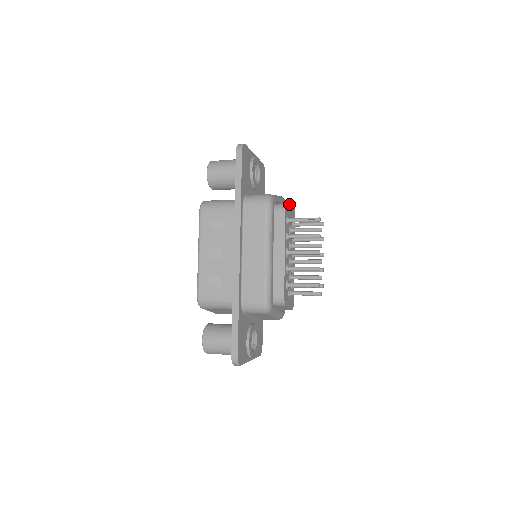
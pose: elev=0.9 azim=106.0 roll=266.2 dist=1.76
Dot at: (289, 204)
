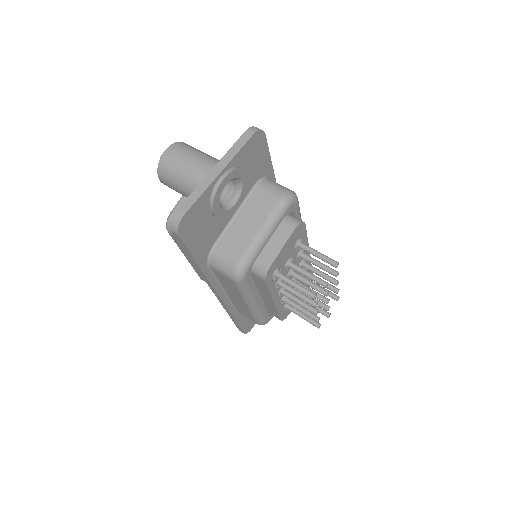
Dot at: (279, 253)
